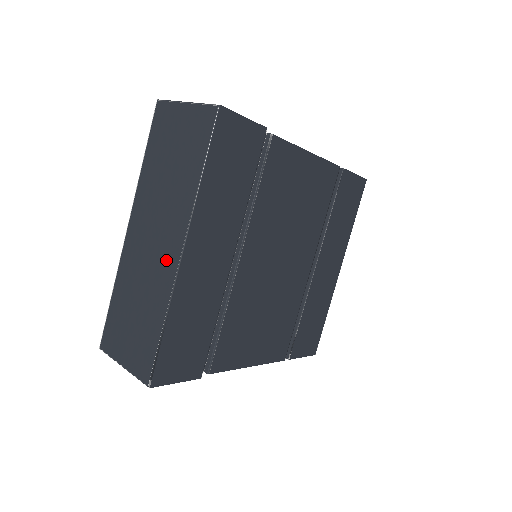
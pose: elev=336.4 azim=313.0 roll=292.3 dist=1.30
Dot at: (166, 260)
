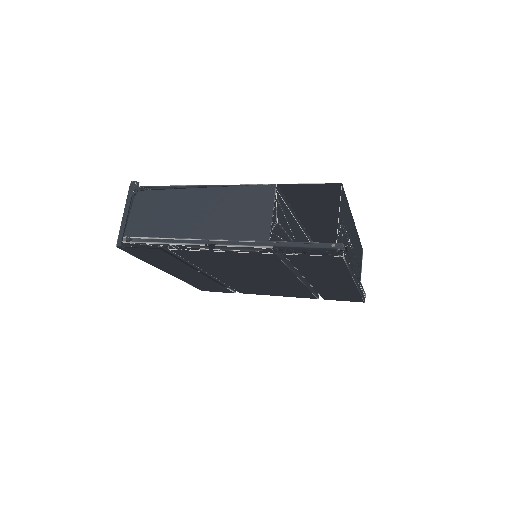
Dot at: occluded
